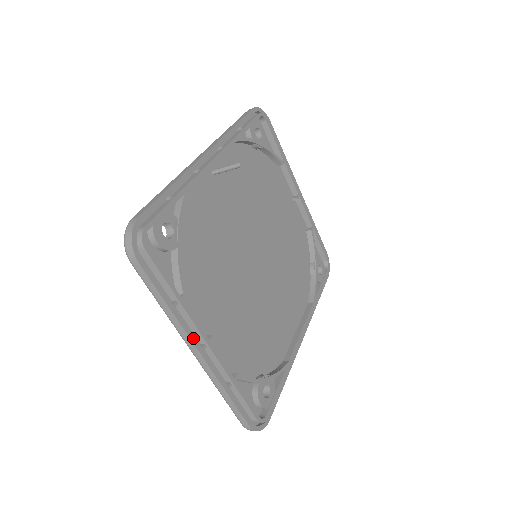
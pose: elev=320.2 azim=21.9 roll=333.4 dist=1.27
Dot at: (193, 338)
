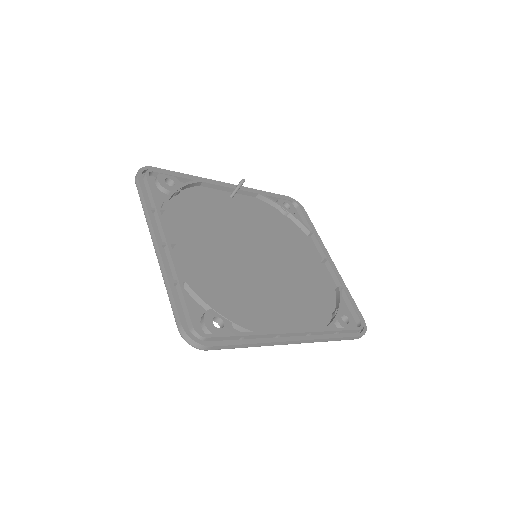
Dot at: (156, 232)
